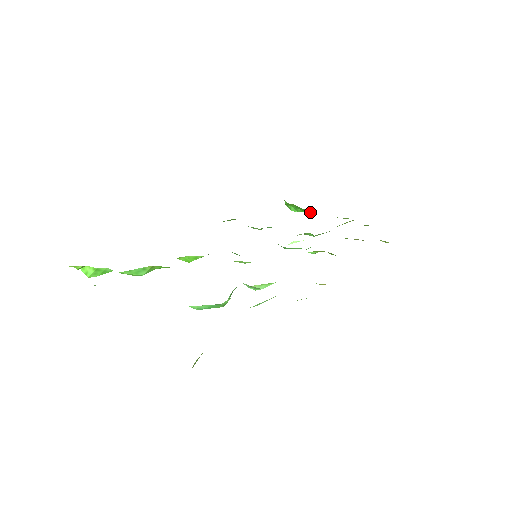
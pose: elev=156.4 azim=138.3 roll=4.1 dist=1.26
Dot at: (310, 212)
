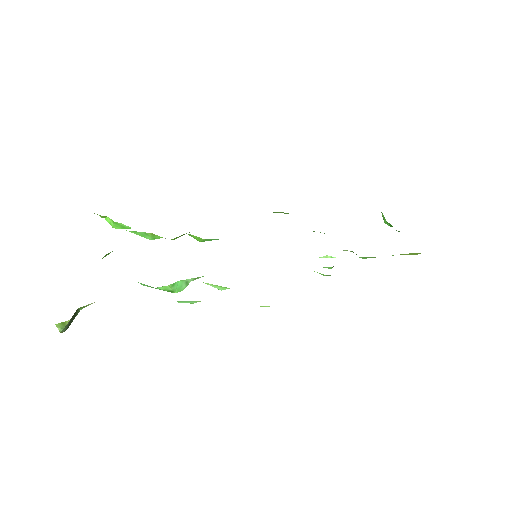
Dot at: occluded
